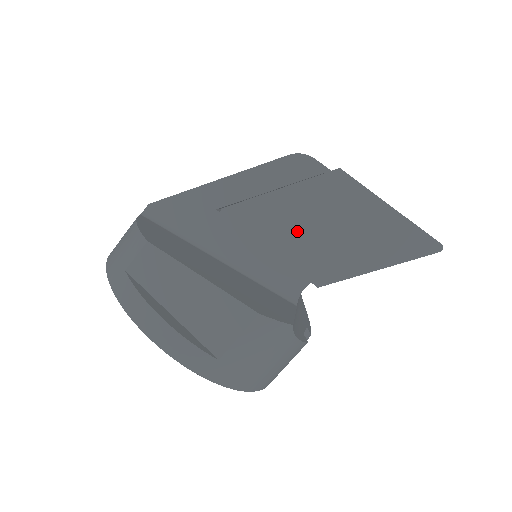
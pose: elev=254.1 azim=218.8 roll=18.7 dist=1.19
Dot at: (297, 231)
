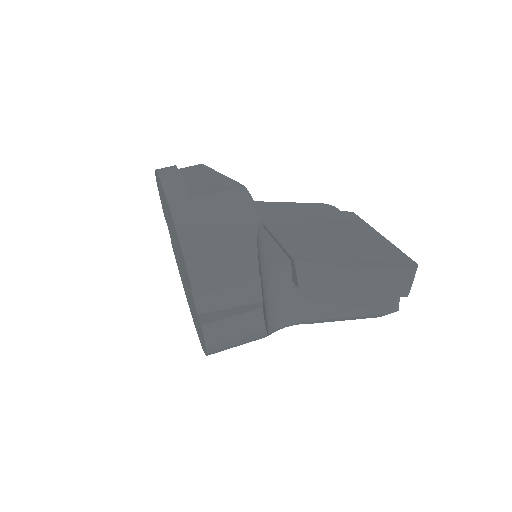
Dot at: (300, 229)
